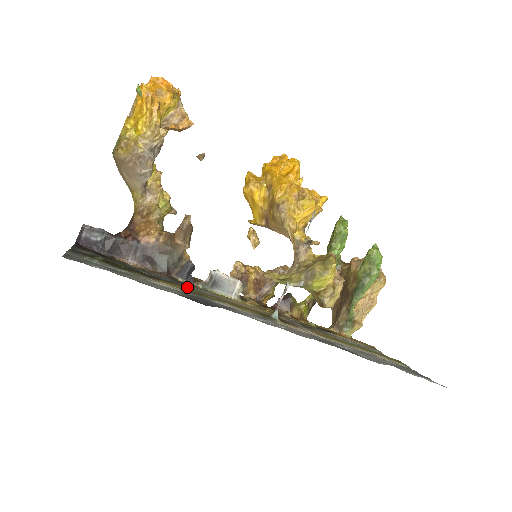
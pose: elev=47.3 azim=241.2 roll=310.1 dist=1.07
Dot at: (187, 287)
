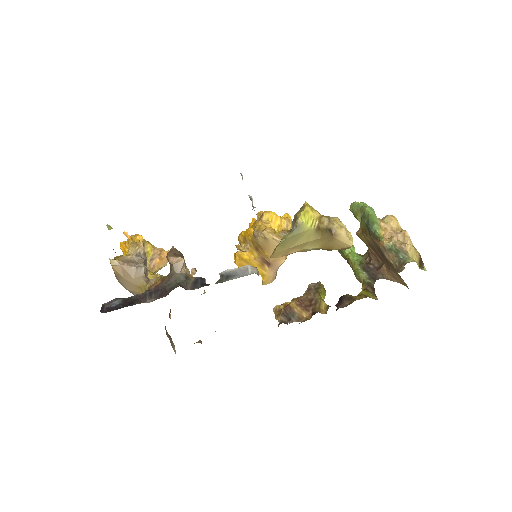
Dot at: occluded
